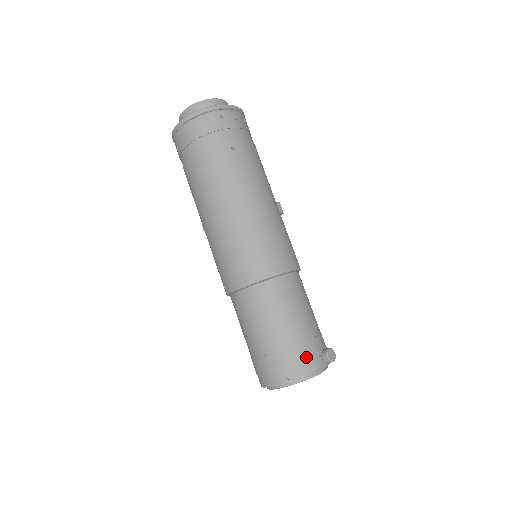
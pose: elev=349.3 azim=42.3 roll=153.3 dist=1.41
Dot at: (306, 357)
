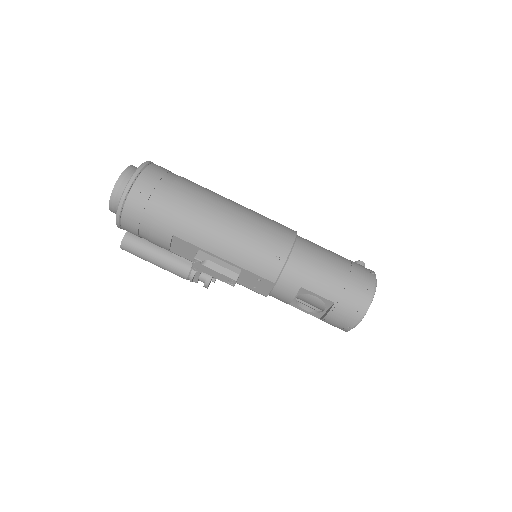
Dot at: occluded
